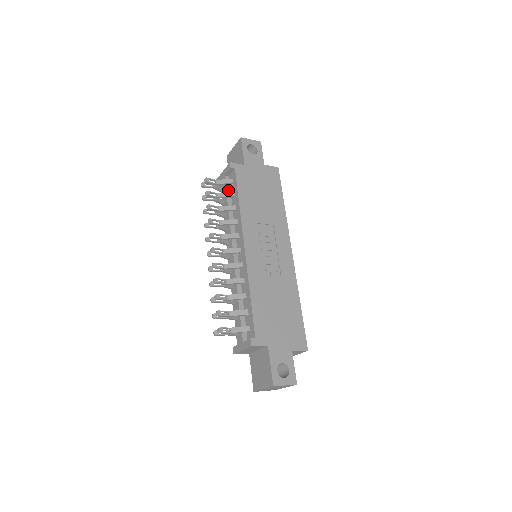
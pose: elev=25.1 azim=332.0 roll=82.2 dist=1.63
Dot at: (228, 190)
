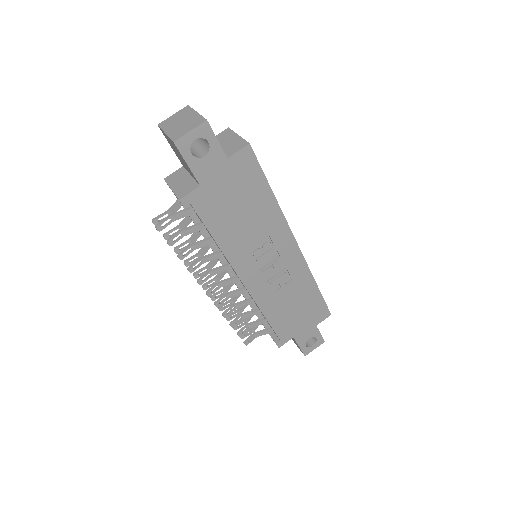
Dot at: (192, 214)
